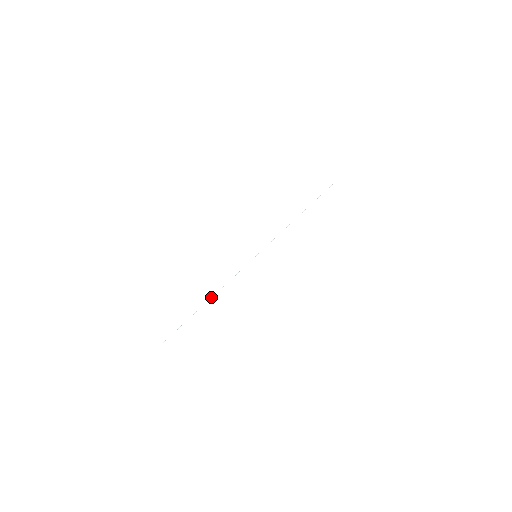
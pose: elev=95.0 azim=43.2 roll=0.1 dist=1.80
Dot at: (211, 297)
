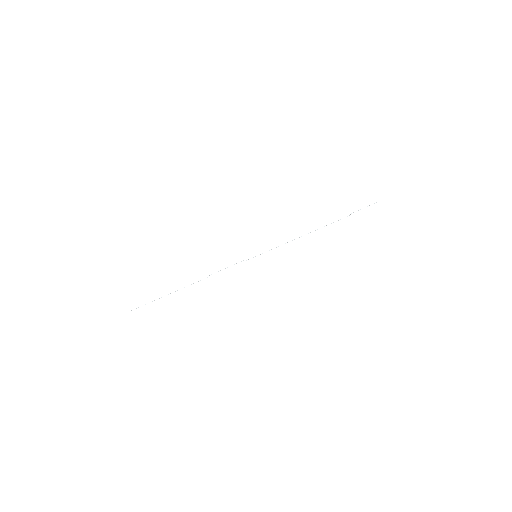
Dot at: occluded
